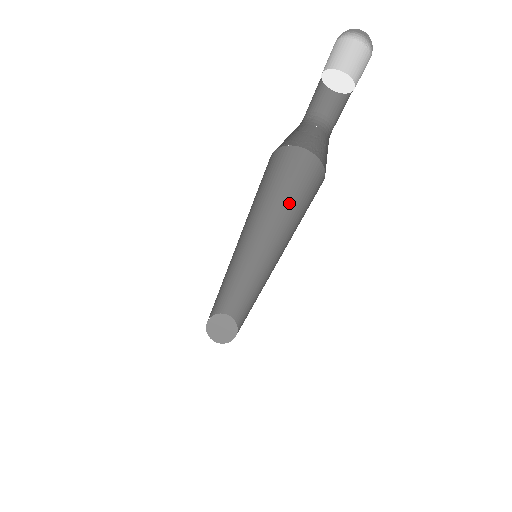
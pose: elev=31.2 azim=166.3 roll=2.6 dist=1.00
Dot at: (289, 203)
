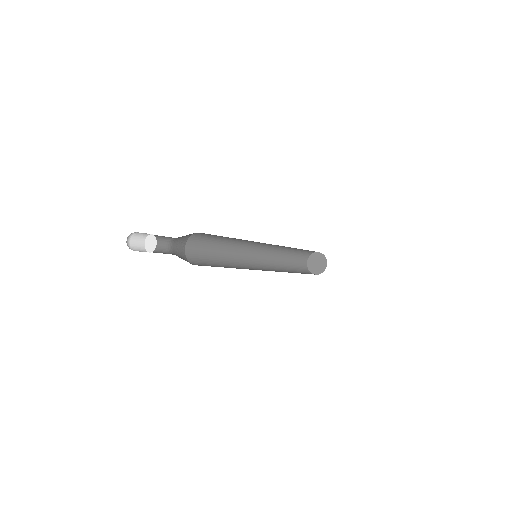
Dot at: occluded
